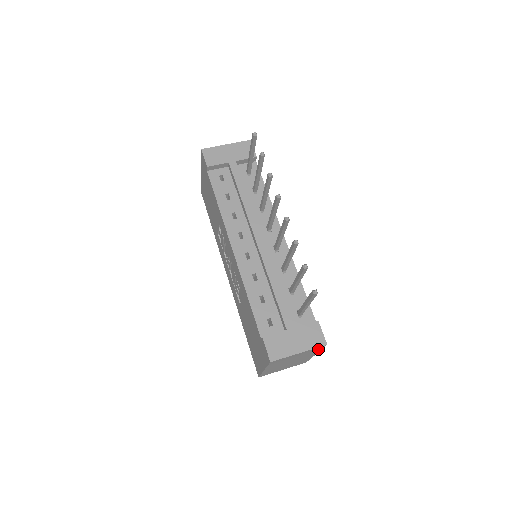
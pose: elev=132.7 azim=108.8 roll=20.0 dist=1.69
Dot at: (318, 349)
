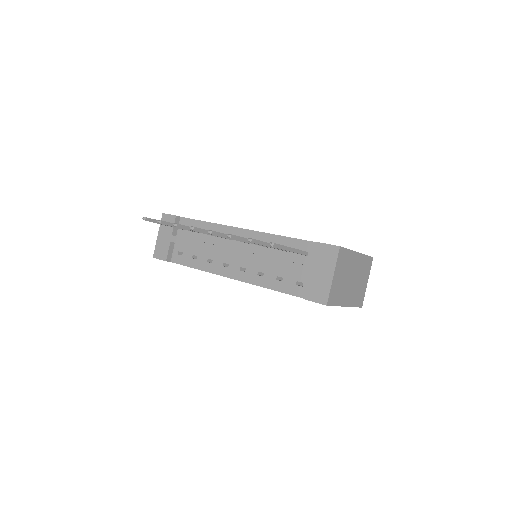
Dot at: (344, 254)
